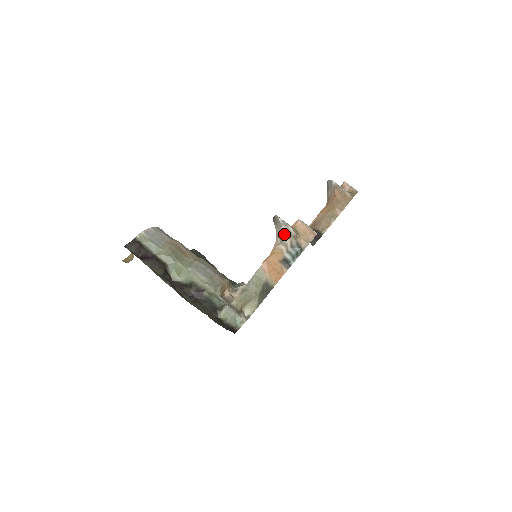
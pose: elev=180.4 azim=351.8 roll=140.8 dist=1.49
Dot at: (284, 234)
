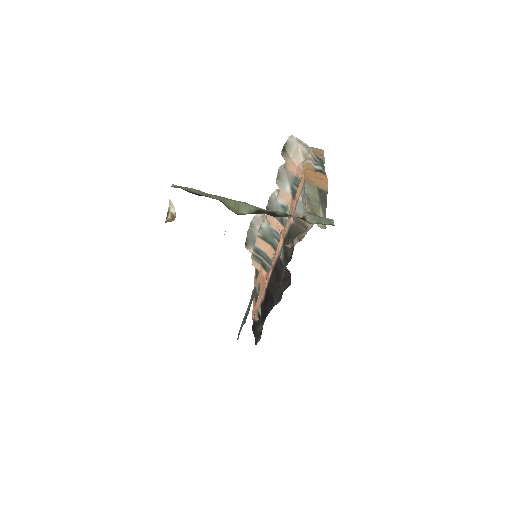
Dot at: (303, 150)
